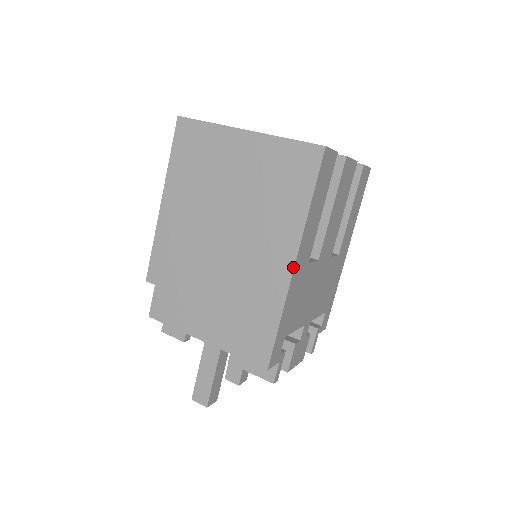
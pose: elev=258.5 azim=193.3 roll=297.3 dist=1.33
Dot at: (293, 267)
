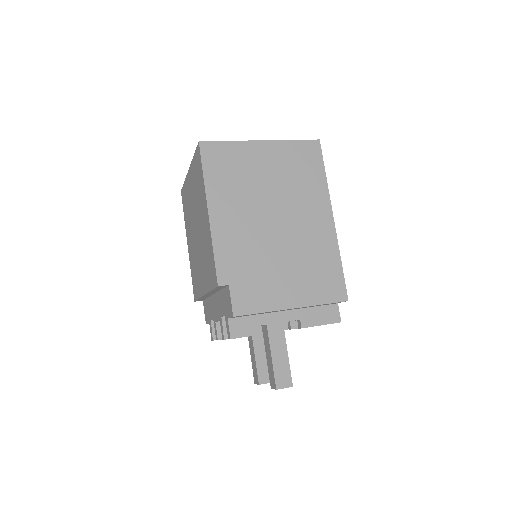
Dot at: (333, 220)
